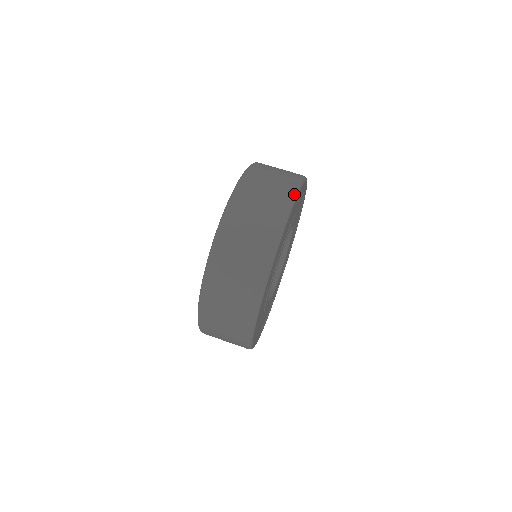
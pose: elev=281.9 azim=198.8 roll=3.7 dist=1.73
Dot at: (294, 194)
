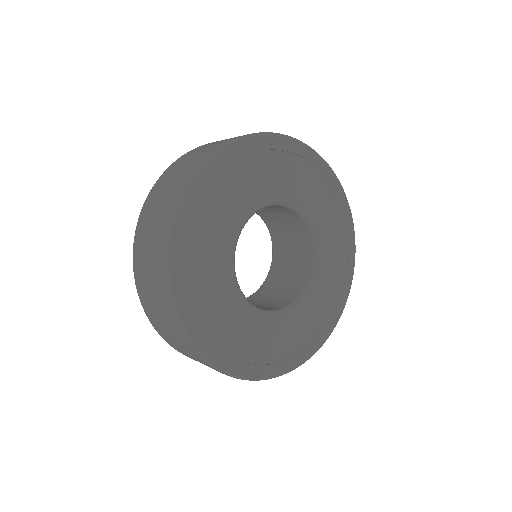
Dot at: (298, 140)
